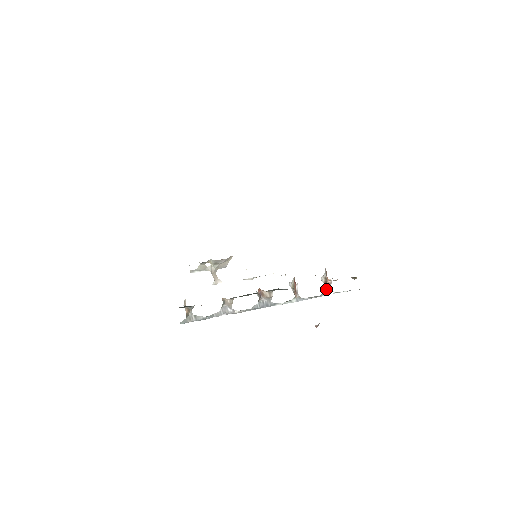
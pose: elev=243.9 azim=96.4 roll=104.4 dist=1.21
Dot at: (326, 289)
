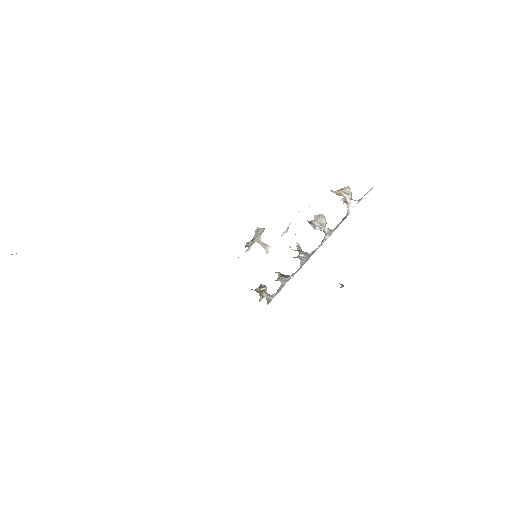
Dot at: (347, 206)
